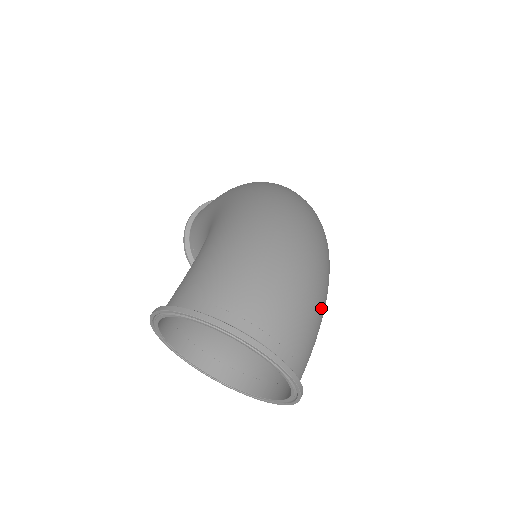
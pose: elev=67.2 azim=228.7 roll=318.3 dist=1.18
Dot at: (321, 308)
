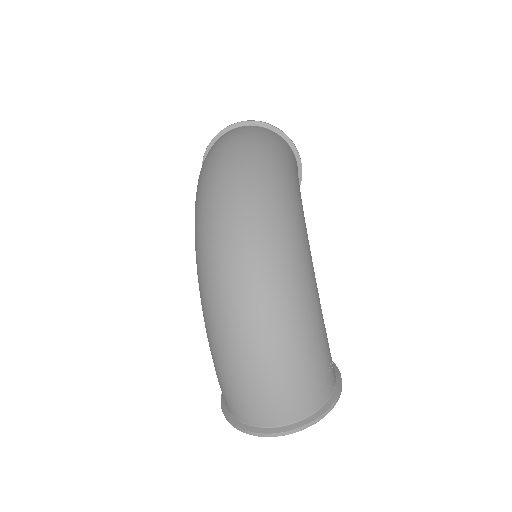
Dot at: (302, 354)
